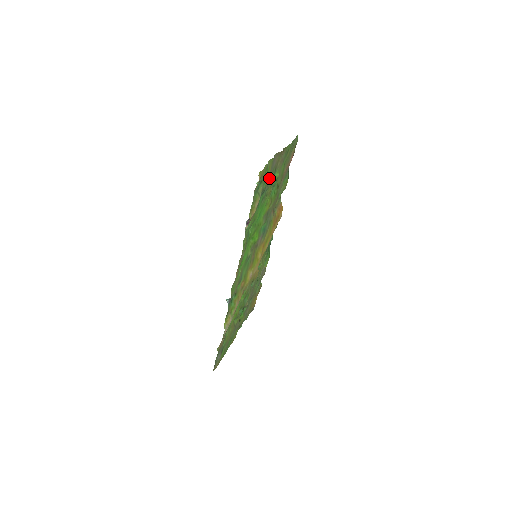
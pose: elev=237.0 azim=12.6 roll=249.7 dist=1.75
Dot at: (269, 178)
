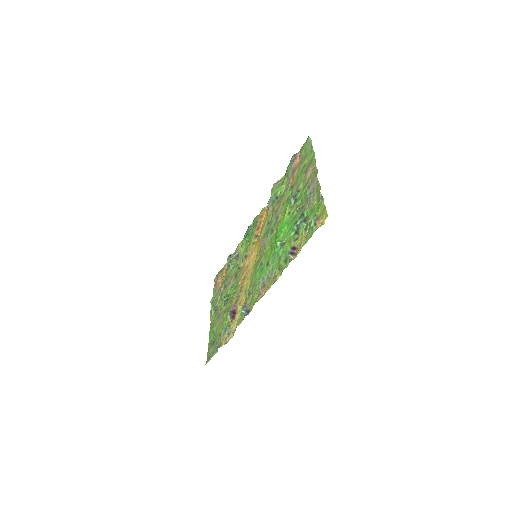
Dot at: (307, 201)
